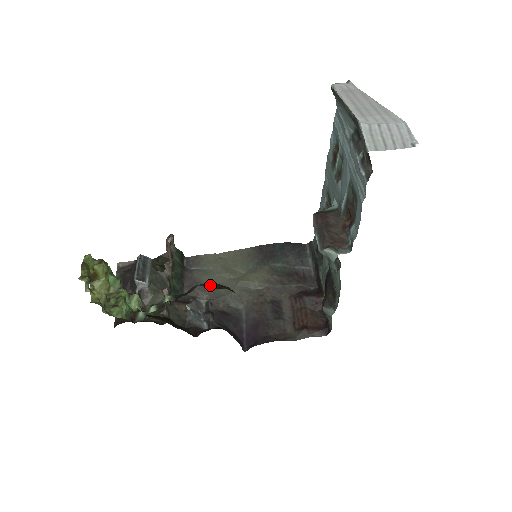
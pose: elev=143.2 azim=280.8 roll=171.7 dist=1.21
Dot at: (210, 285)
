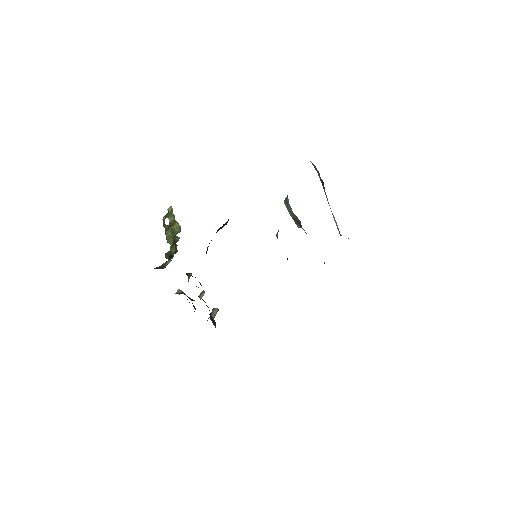
Dot at: occluded
